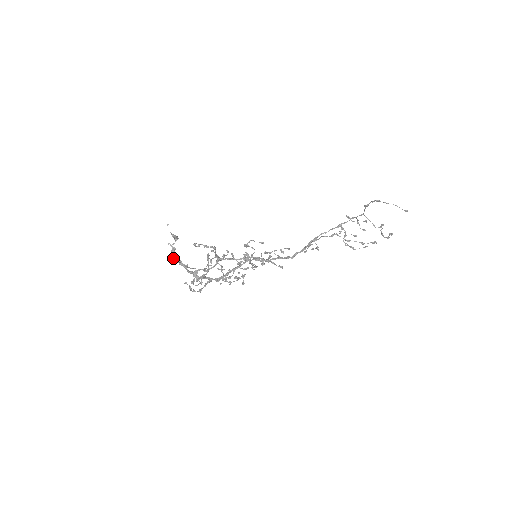
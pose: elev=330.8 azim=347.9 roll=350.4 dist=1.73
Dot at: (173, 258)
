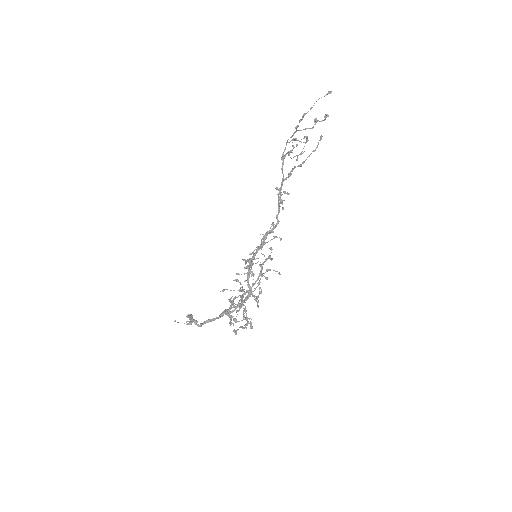
Dot at: (201, 325)
